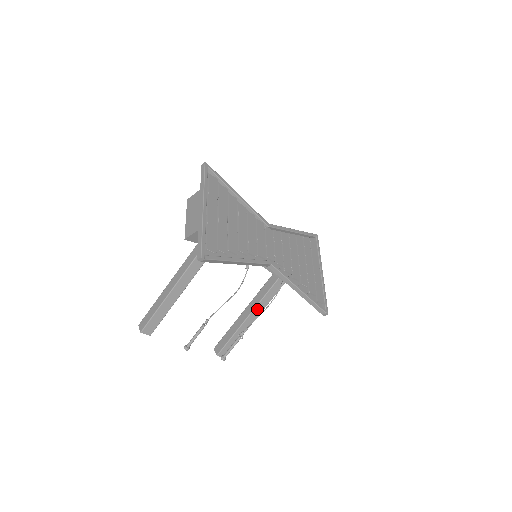
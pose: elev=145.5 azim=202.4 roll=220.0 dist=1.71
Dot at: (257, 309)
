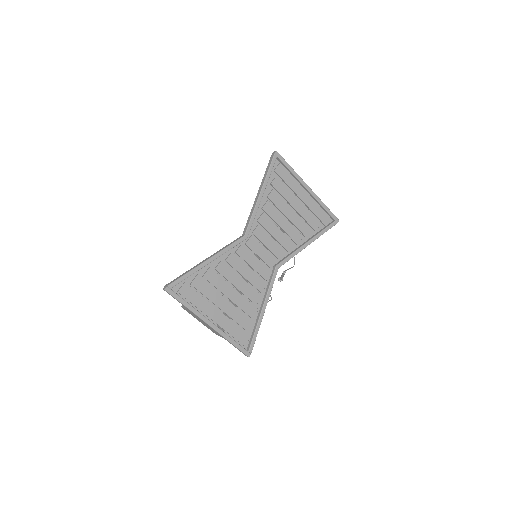
Dot at: occluded
